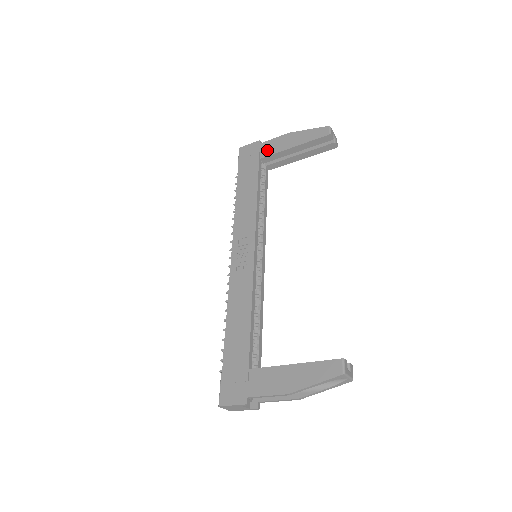
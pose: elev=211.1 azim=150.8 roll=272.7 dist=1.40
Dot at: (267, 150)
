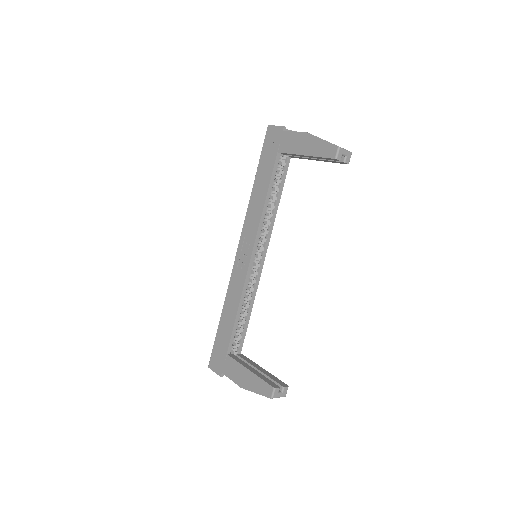
Dot at: (285, 145)
